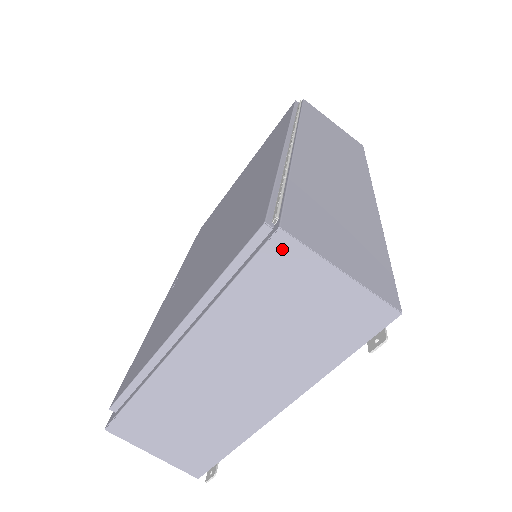
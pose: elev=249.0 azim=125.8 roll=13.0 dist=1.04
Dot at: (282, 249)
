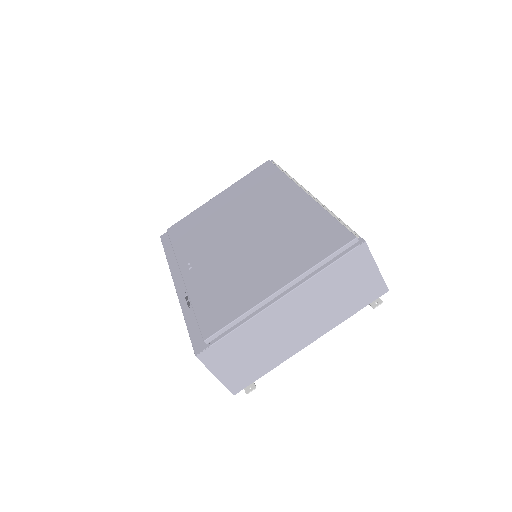
Dot at: (361, 251)
